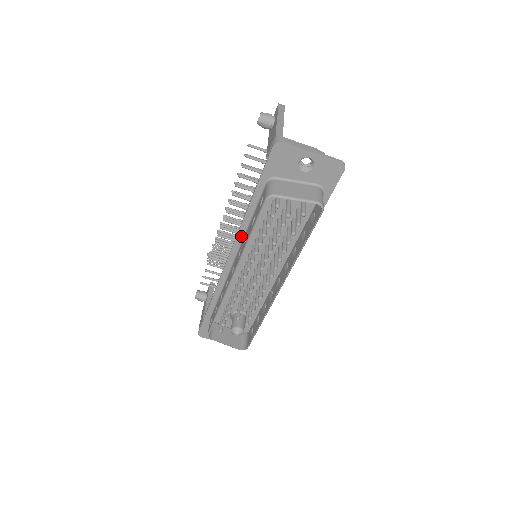
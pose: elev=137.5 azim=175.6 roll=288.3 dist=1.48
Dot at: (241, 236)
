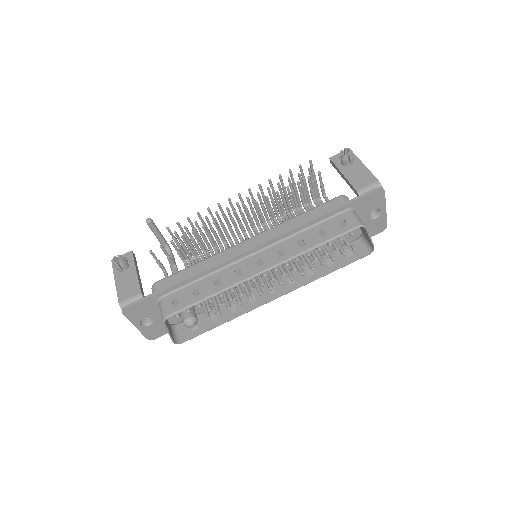
Dot at: (284, 237)
